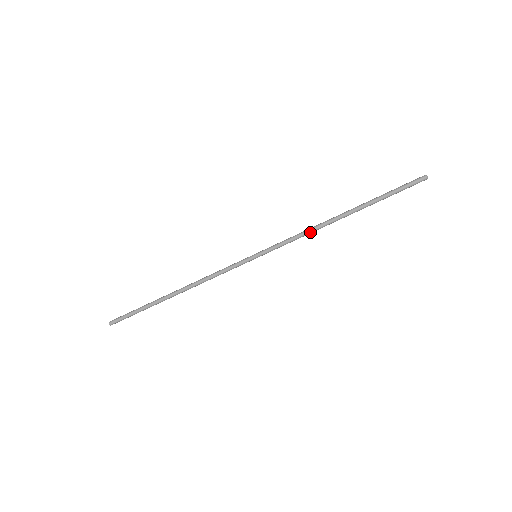
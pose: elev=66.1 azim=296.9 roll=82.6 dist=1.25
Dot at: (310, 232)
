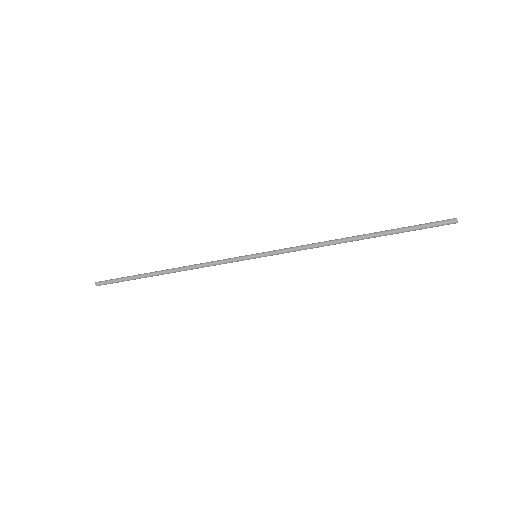
Dot at: (317, 246)
